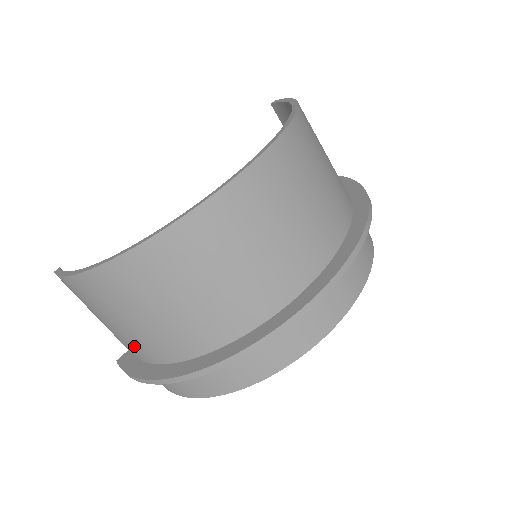
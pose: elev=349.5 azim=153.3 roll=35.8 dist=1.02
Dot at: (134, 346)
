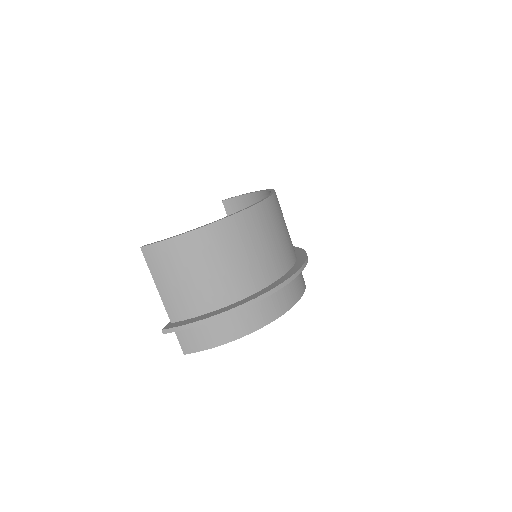
Dot at: (201, 297)
